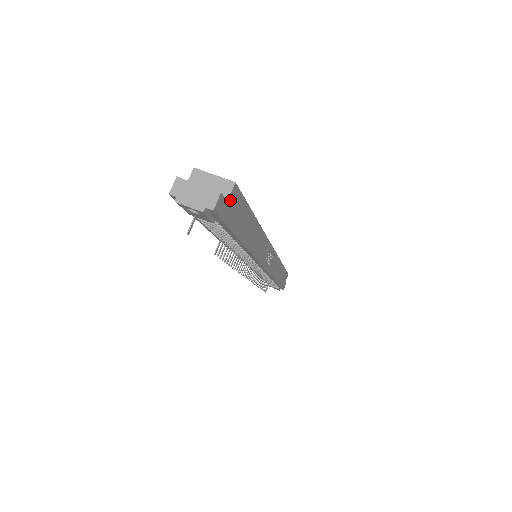
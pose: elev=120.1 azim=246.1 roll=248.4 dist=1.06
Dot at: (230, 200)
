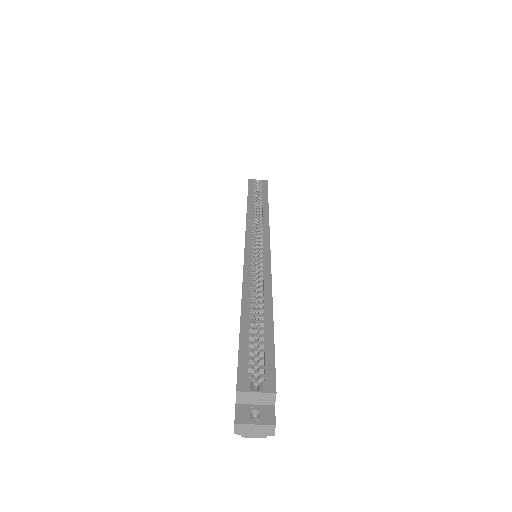
Dot at: (275, 398)
